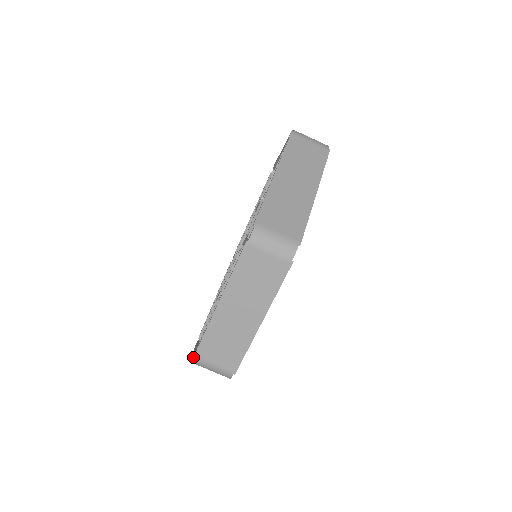
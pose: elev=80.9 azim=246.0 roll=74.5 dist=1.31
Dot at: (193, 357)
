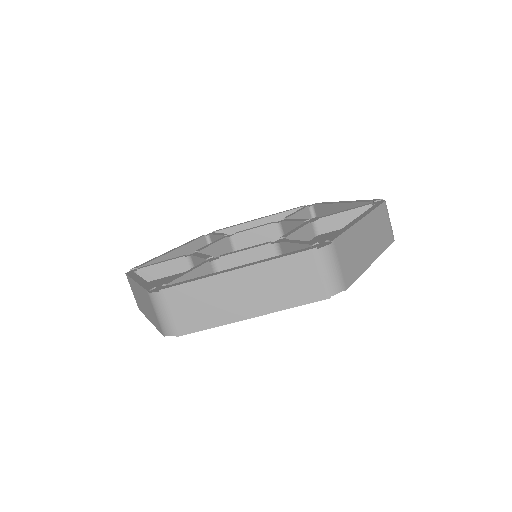
Dot at: (159, 289)
